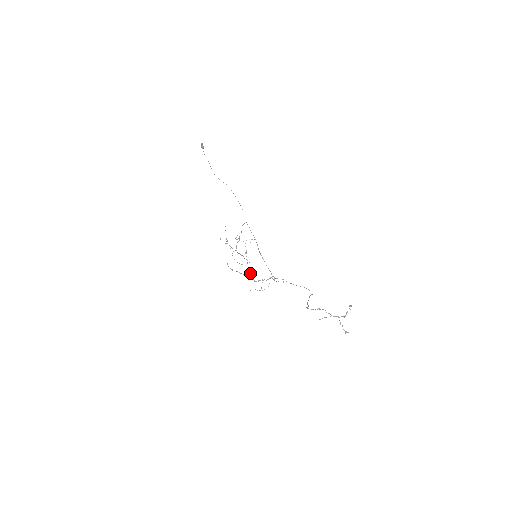
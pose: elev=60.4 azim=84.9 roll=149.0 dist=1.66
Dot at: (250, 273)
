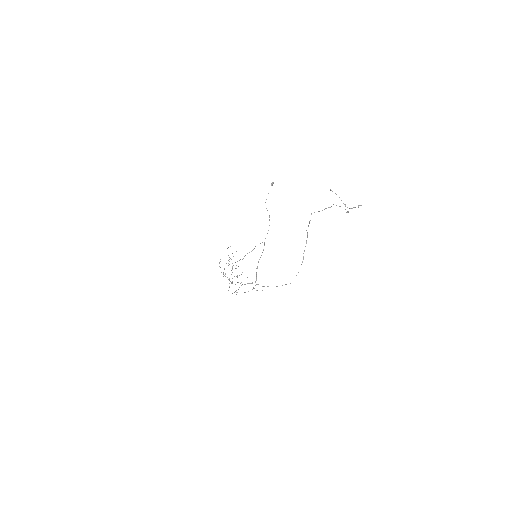
Dot at: (231, 283)
